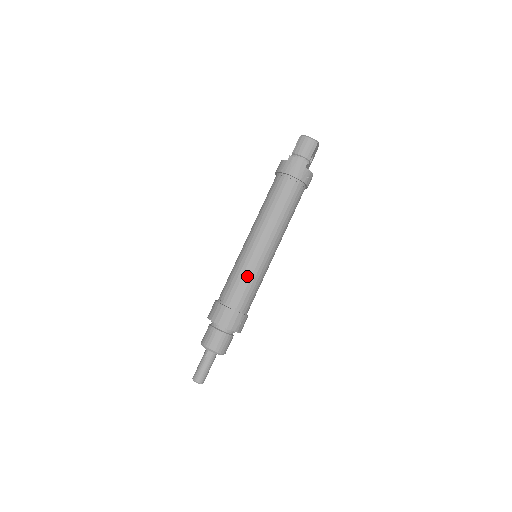
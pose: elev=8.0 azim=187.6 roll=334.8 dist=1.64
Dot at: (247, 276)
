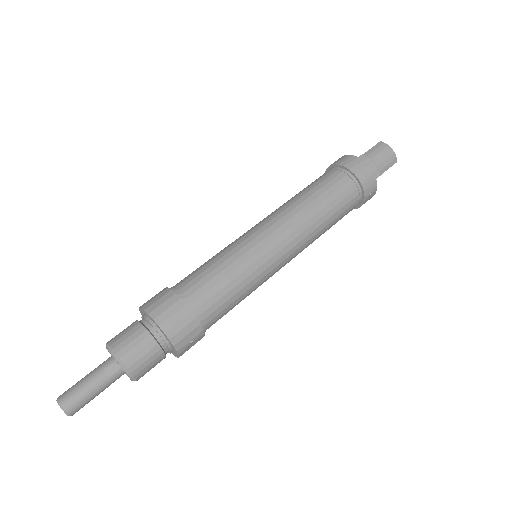
Dot at: (239, 275)
